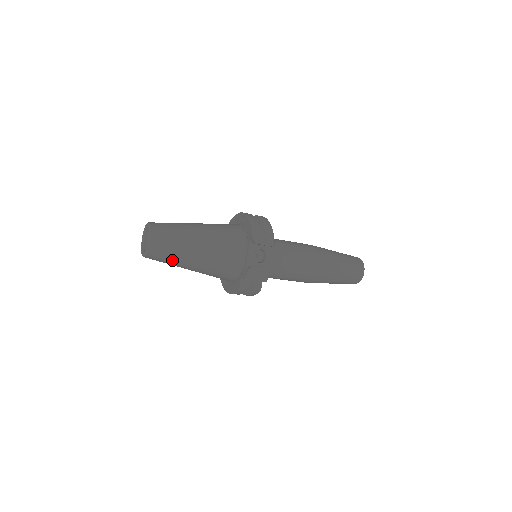
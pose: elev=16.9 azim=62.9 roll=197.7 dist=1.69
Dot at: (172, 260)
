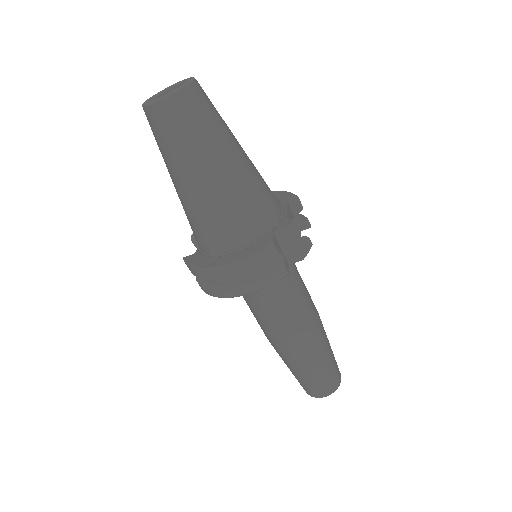
Dot at: (204, 133)
